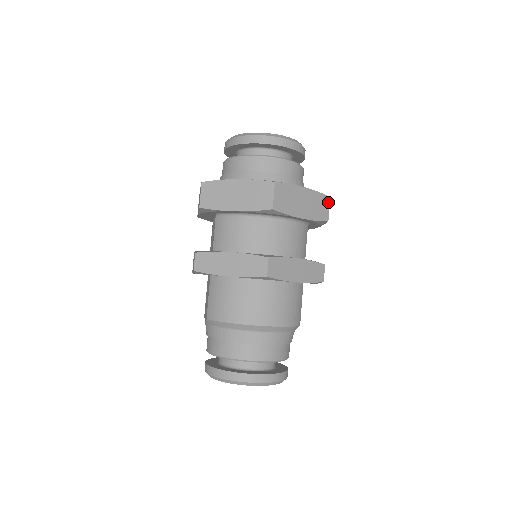
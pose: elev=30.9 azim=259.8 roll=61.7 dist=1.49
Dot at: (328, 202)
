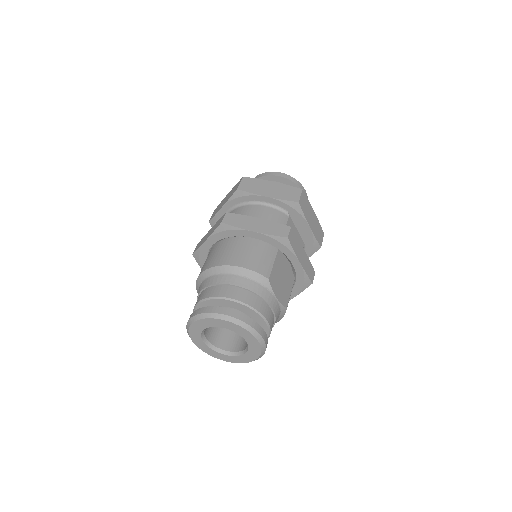
Dot at: (300, 192)
